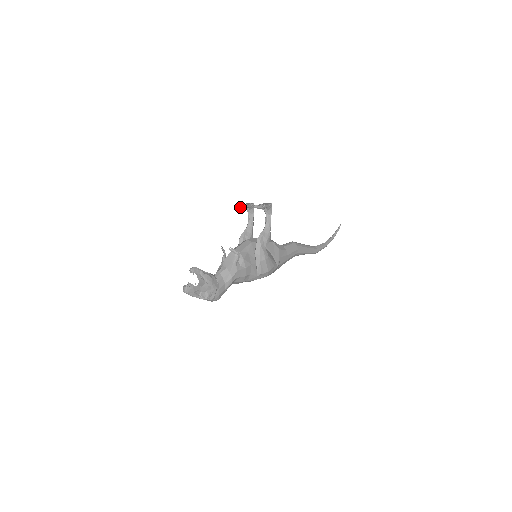
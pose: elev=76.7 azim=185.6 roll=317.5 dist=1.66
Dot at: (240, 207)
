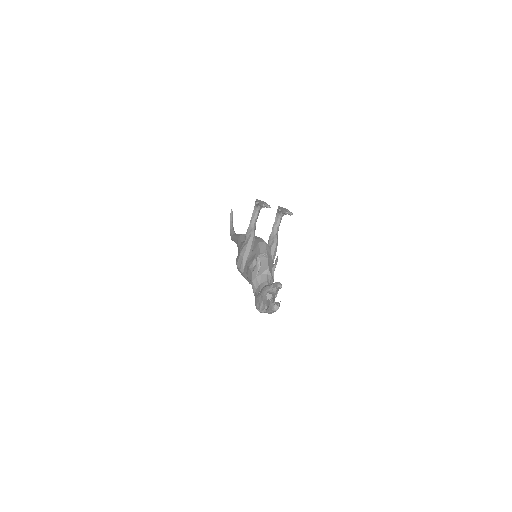
Dot at: (264, 206)
